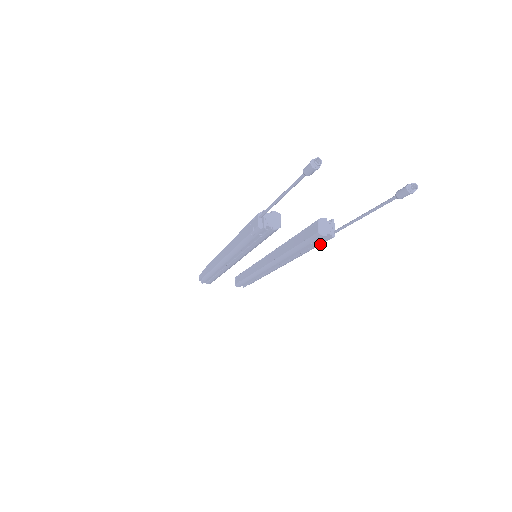
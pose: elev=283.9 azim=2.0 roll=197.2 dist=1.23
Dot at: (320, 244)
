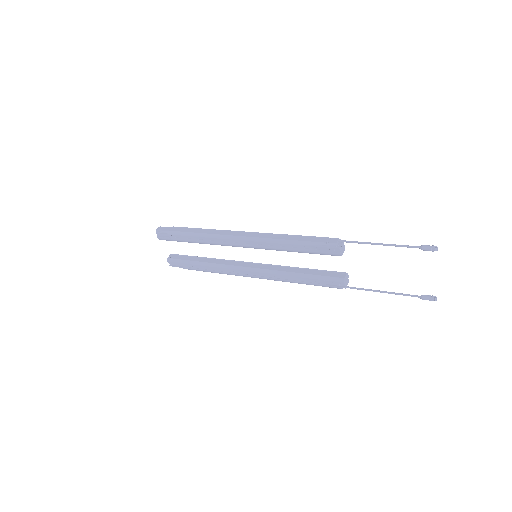
Dot at: (325, 286)
